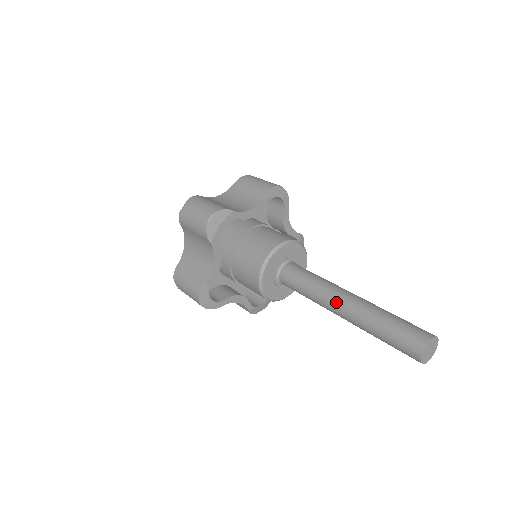
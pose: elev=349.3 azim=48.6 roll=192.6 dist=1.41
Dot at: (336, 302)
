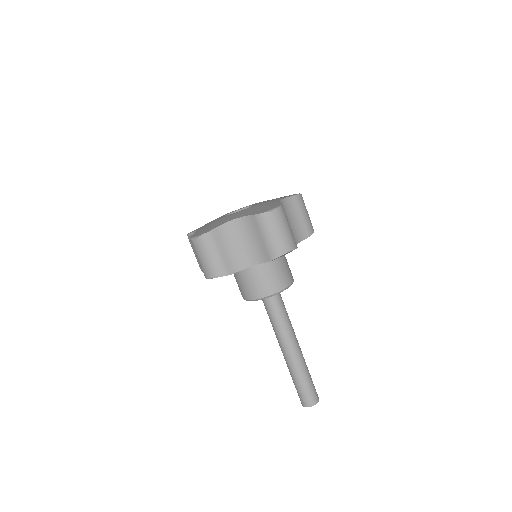
Dot at: (281, 349)
